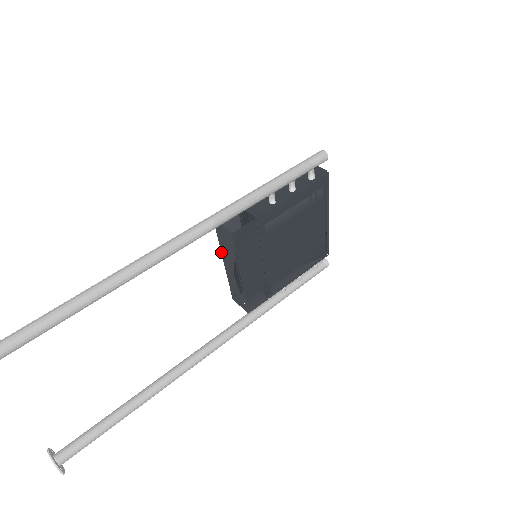
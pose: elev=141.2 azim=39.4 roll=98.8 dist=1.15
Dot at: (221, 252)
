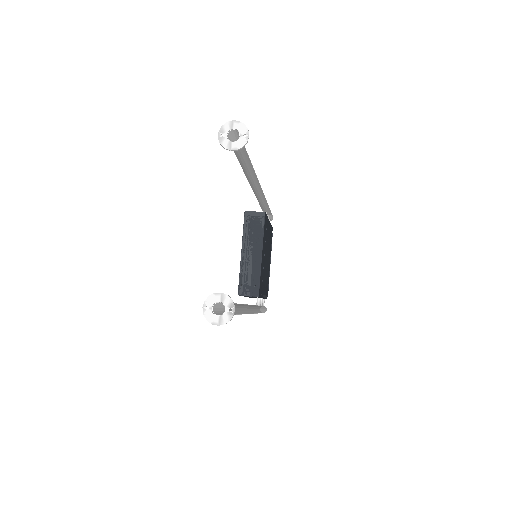
Dot at: (242, 241)
